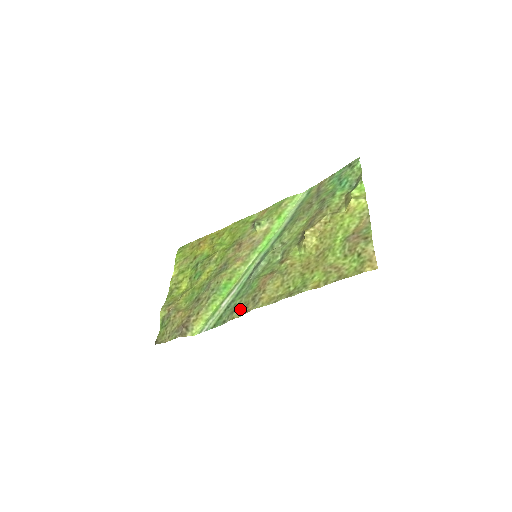
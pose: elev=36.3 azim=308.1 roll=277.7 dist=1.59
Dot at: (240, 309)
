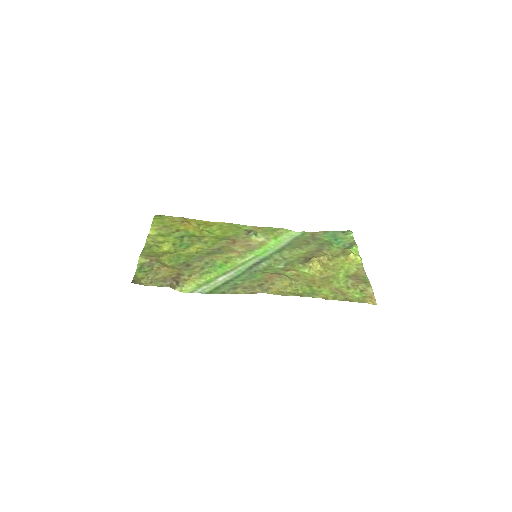
Dot at: (245, 288)
